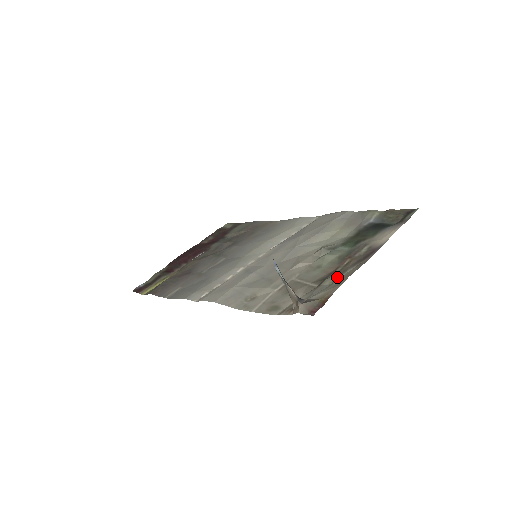
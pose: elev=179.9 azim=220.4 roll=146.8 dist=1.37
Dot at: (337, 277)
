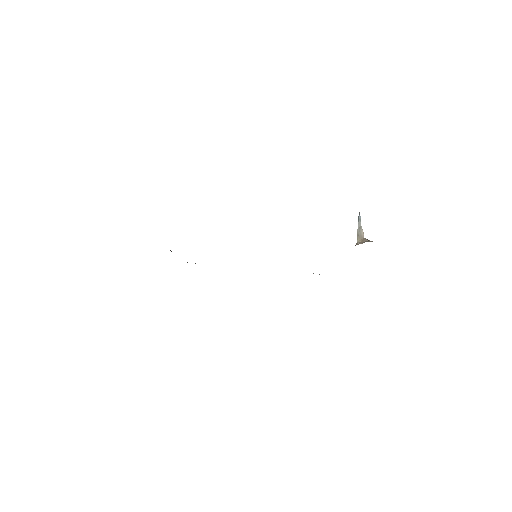
Dot at: occluded
